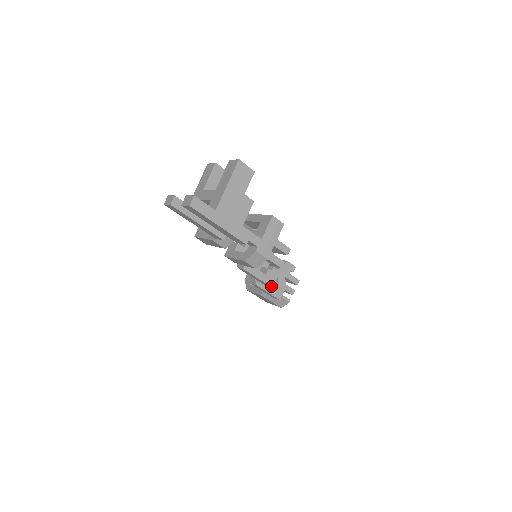
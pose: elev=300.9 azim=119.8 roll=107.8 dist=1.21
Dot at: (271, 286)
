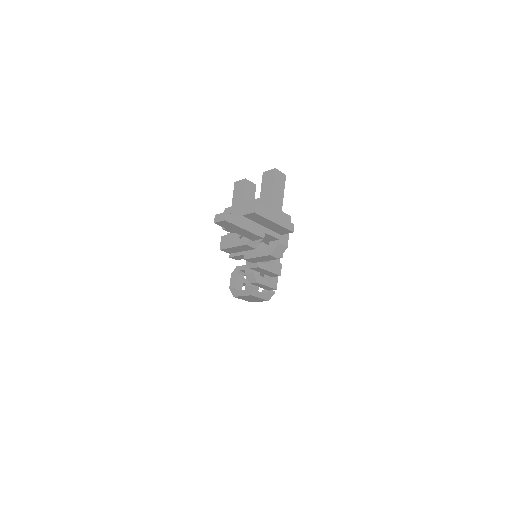
Dot at: (279, 275)
